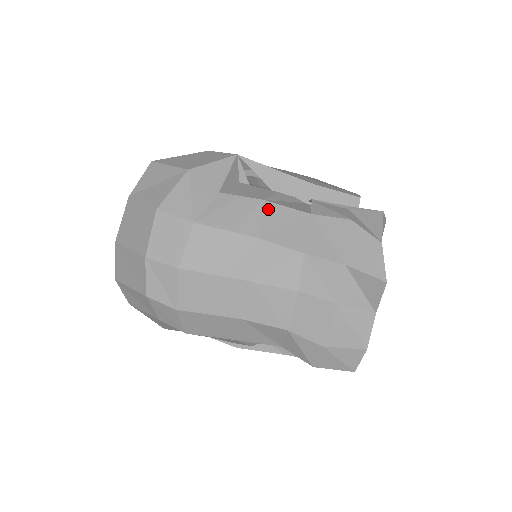
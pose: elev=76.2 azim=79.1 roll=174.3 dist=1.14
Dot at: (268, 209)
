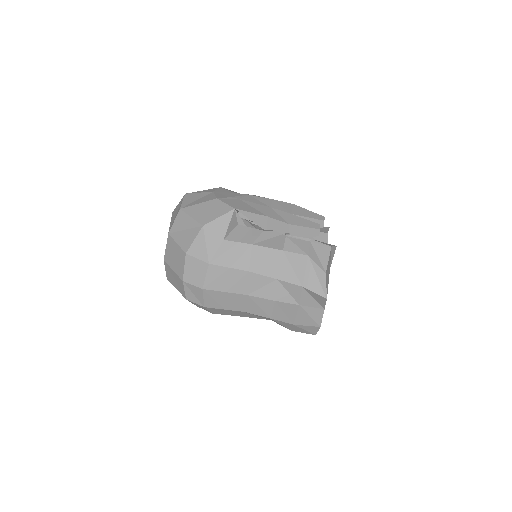
Dot at: (255, 251)
